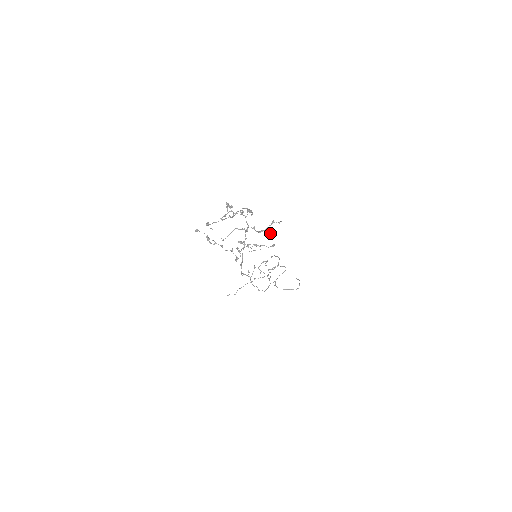
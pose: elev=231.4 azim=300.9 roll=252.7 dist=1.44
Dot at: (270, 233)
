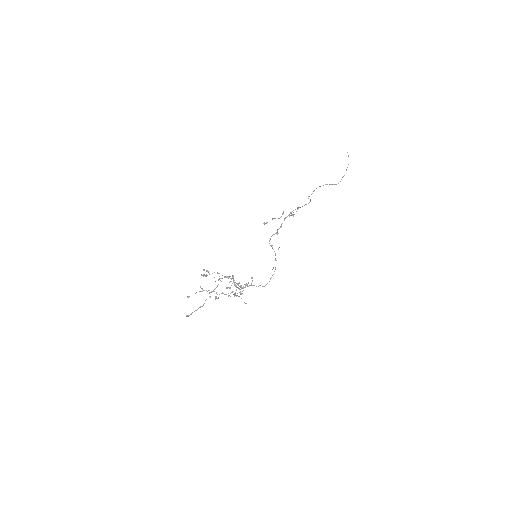
Dot at: occluded
